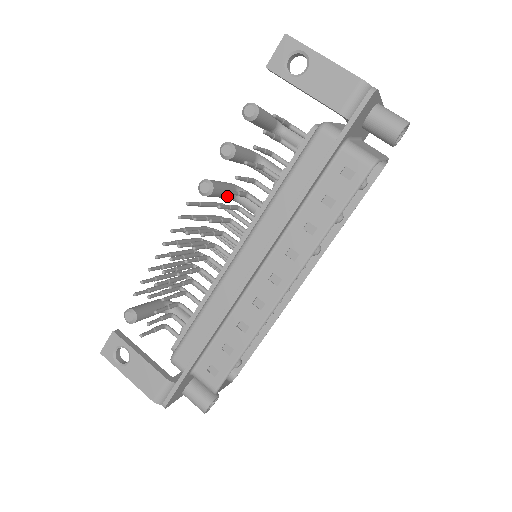
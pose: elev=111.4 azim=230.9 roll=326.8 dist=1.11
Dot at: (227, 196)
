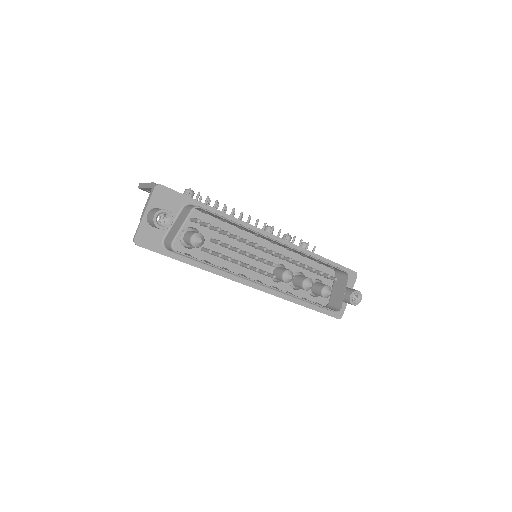
Dot at: occluded
